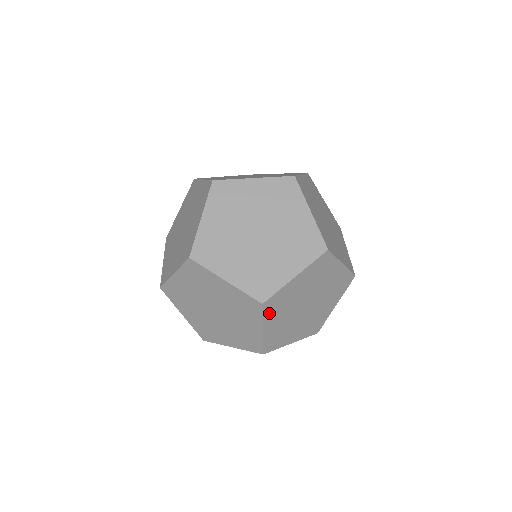
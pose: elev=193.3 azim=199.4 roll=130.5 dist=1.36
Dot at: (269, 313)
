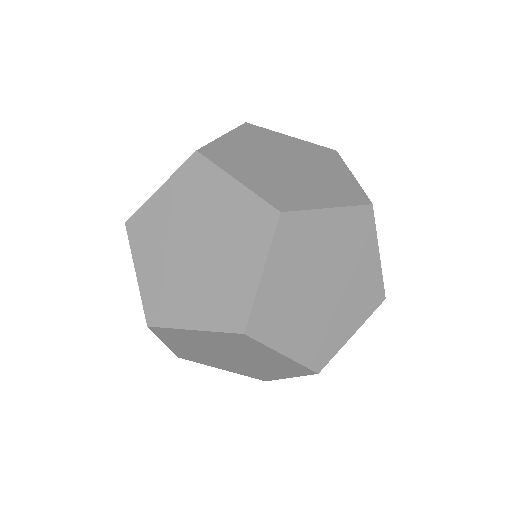
Dot at: (138, 243)
